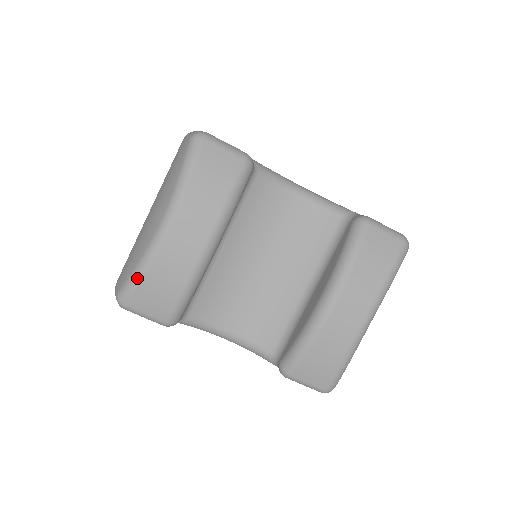
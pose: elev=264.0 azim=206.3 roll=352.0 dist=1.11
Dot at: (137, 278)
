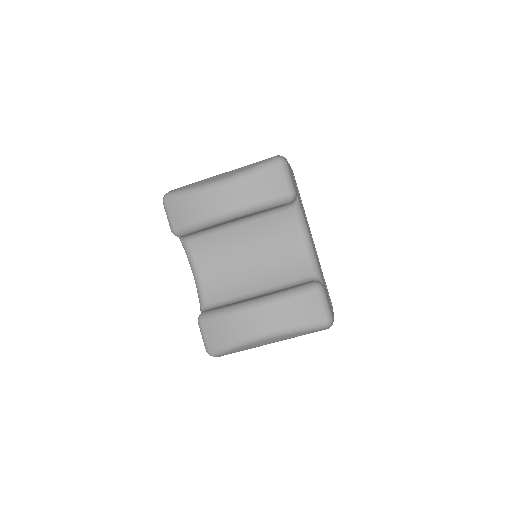
Dot at: (183, 193)
